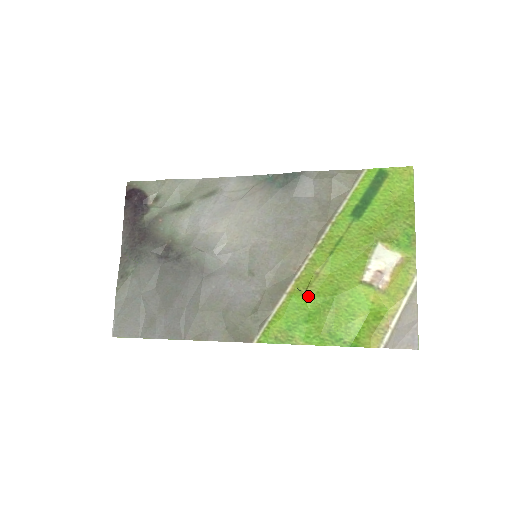
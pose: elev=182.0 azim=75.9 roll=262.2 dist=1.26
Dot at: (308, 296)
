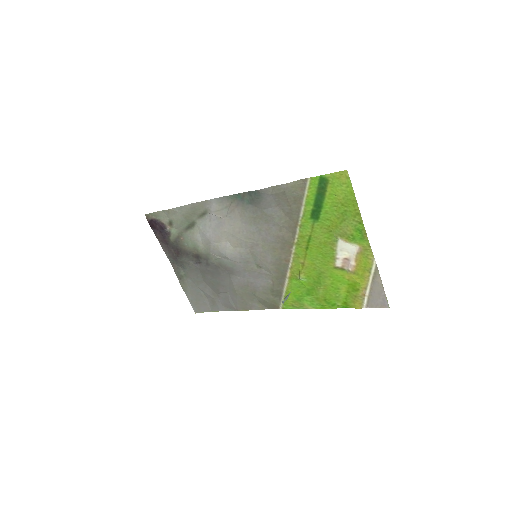
Dot at: (302, 279)
